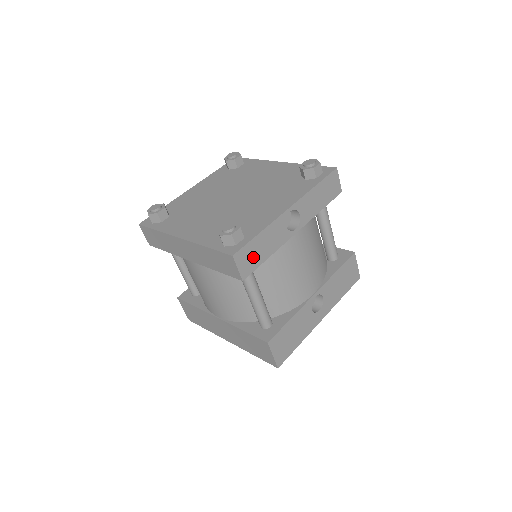
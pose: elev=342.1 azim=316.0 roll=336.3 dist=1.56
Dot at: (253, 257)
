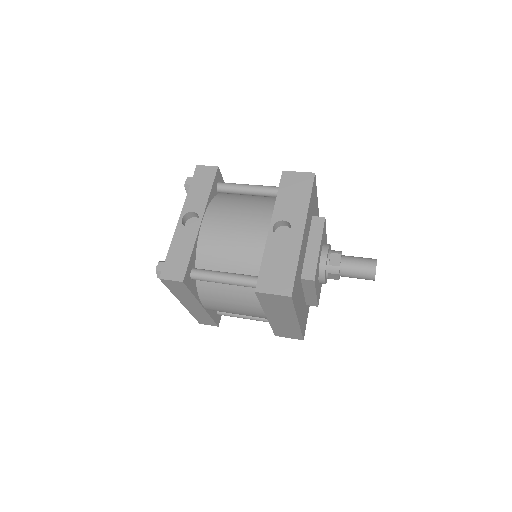
Dot at: (178, 265)
